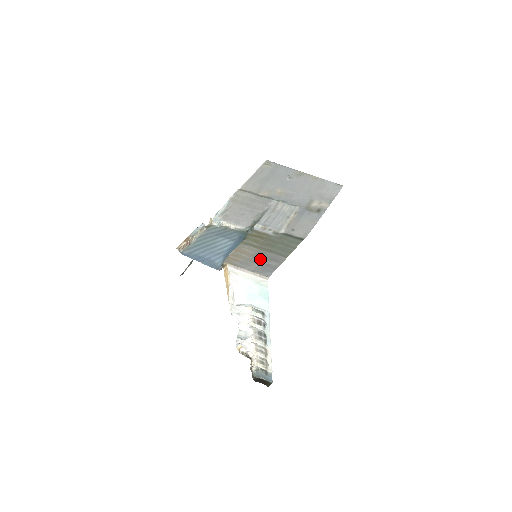
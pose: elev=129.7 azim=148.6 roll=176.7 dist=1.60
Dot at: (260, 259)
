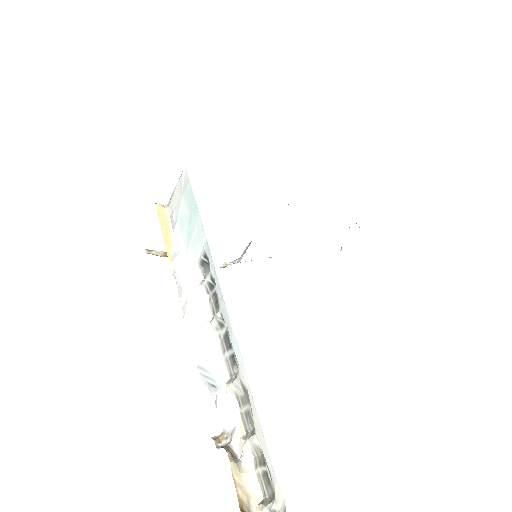
Dot at: occluded
